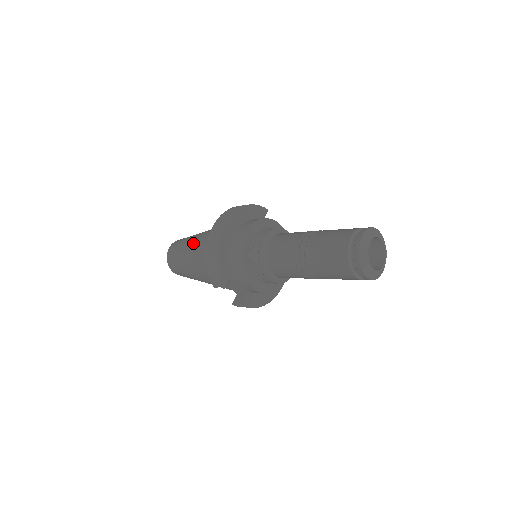
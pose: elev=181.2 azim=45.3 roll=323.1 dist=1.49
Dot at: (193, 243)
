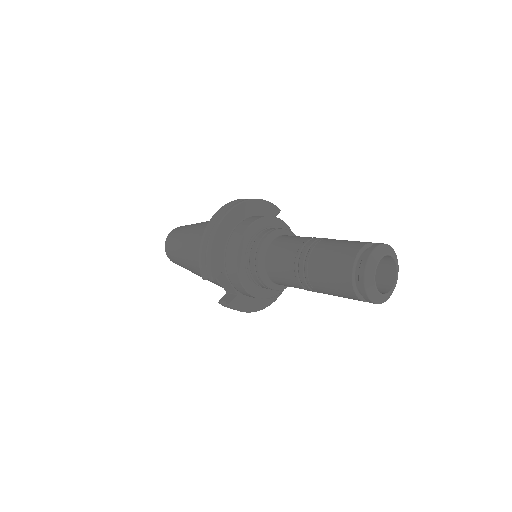
Dot at: (194, 229)
